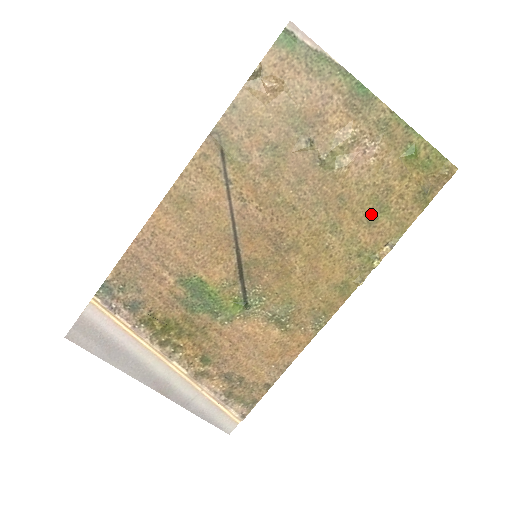
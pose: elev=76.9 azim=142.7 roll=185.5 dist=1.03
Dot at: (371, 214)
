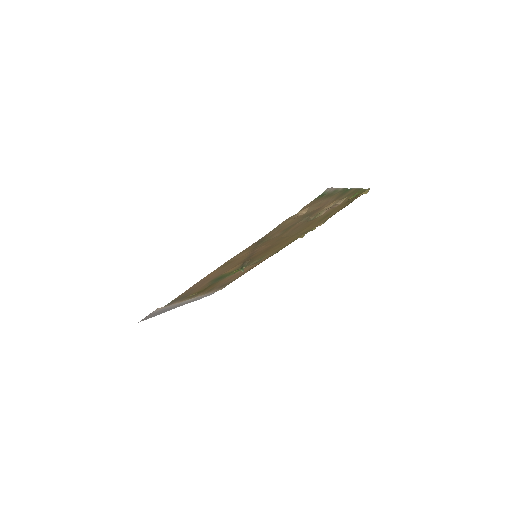
Dot at: (321, 220)
